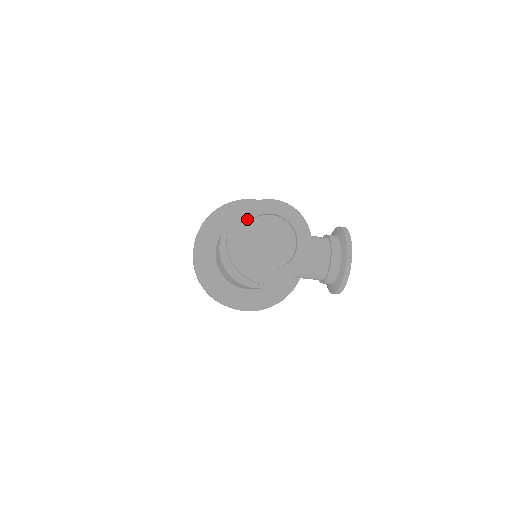
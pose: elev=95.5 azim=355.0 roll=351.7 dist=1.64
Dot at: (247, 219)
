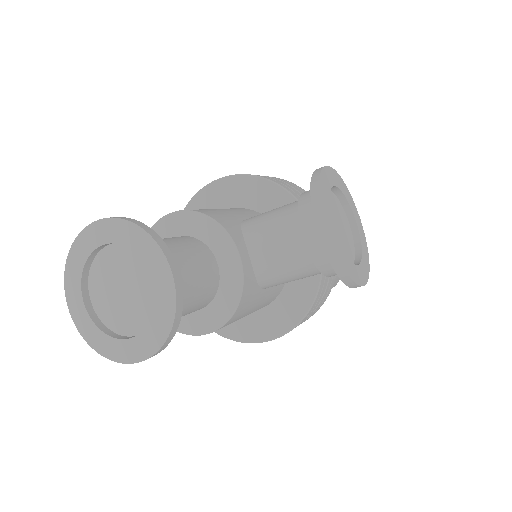
Dot at: (78, 269)
